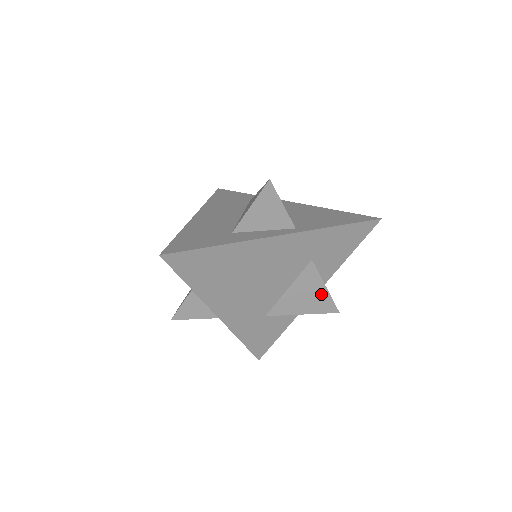
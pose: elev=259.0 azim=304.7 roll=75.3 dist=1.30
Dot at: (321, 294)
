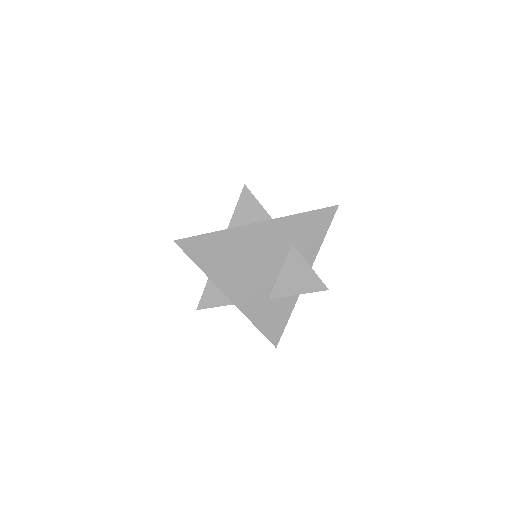
Dot at: (308, 274)
